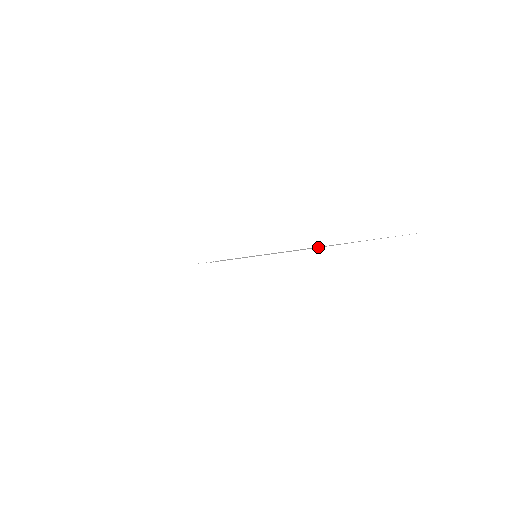
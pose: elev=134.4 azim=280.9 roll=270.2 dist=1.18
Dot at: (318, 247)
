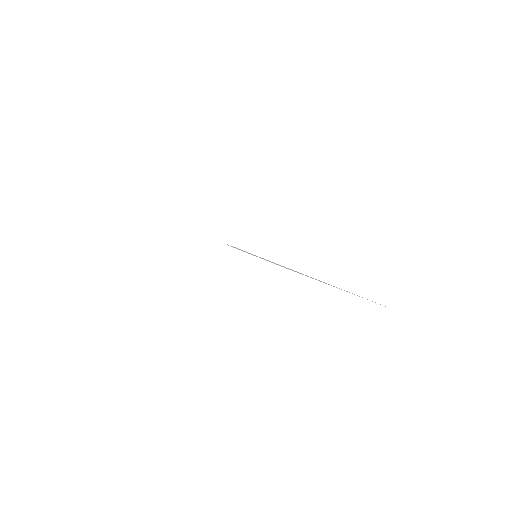
Dot at: occluded
